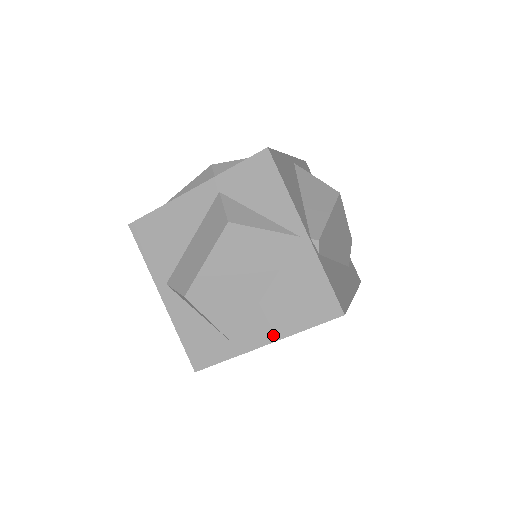
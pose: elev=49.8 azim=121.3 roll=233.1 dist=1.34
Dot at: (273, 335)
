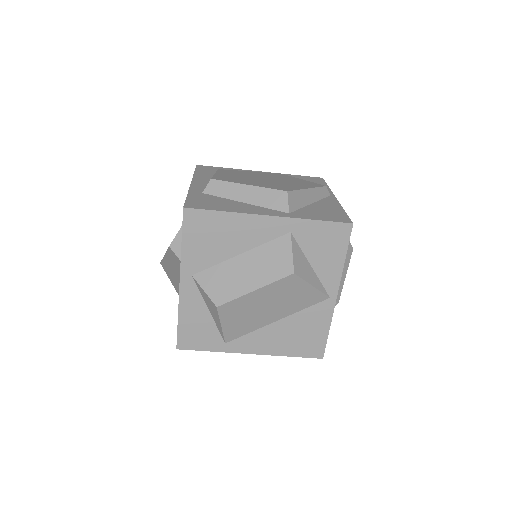
Dot at: (262, 350)
